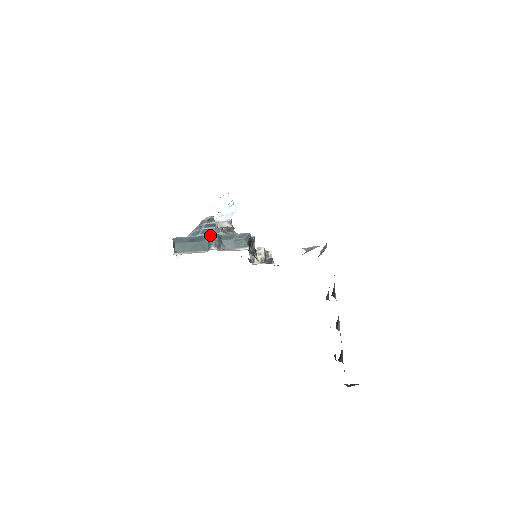
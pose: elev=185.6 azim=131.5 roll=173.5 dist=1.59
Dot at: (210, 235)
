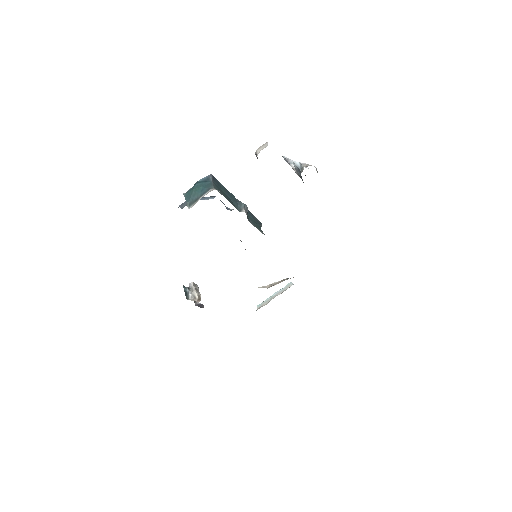
Dot at: occluded
